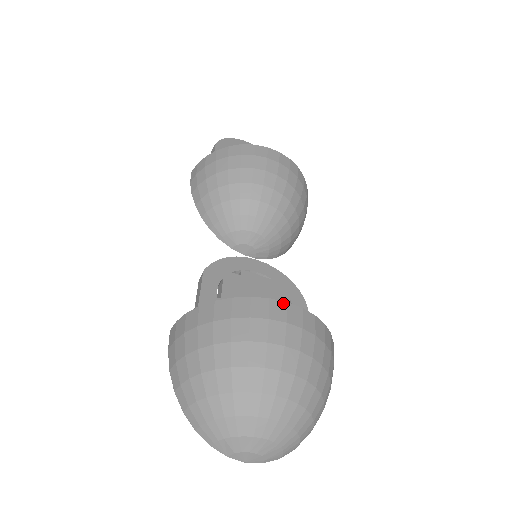
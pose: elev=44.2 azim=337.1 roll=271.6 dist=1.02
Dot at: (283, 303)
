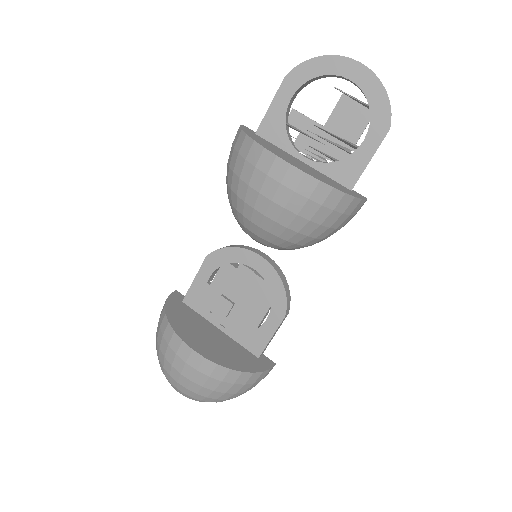
Dot at: (190, 349)
